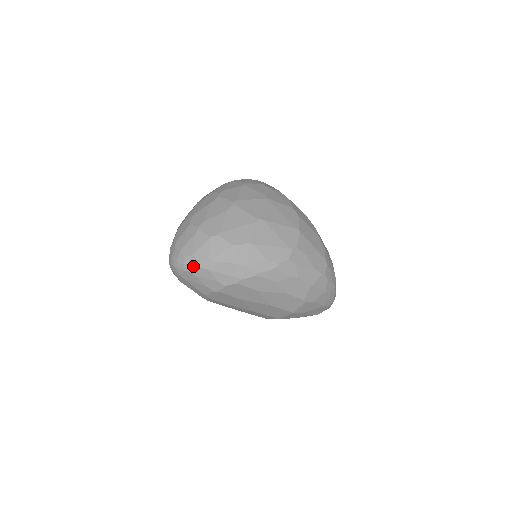
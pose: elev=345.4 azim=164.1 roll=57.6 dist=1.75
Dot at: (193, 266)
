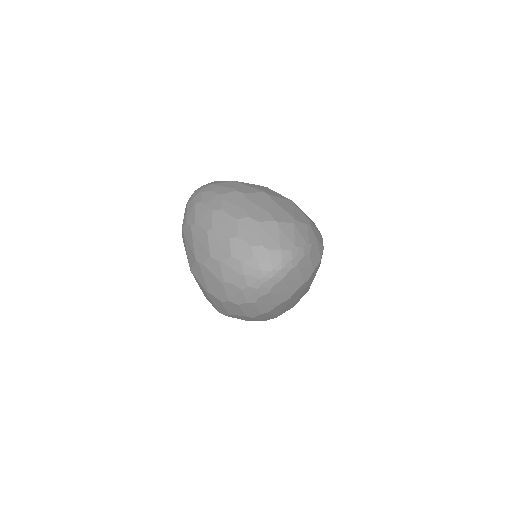
Dot at: (300, 257)
